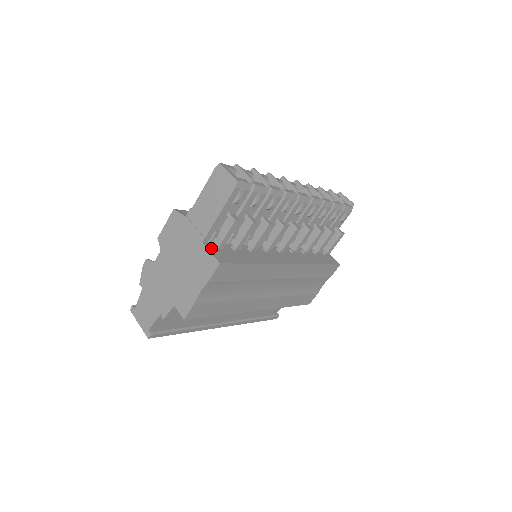
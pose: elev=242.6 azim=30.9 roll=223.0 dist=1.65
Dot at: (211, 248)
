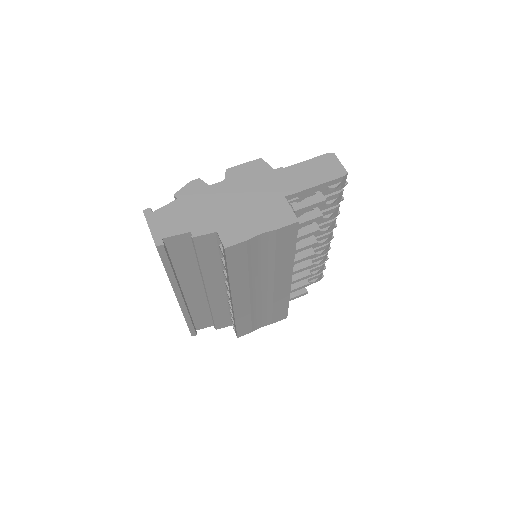
Dot at: occluded
